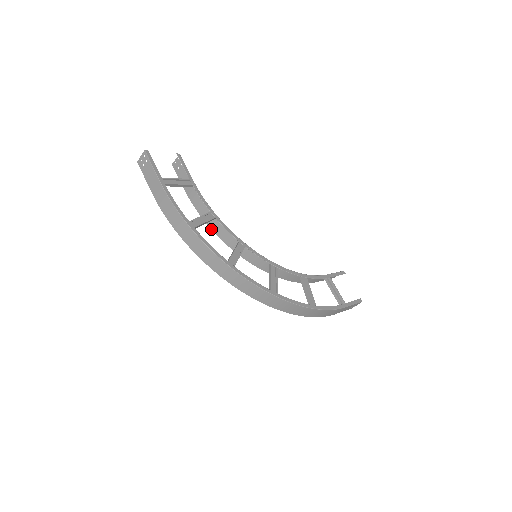
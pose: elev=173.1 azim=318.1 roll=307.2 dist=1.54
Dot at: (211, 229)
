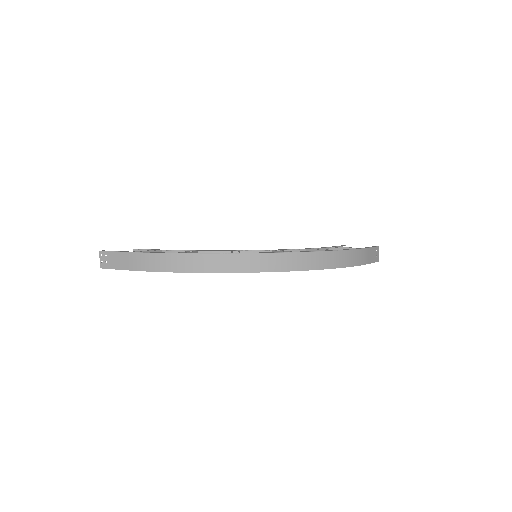
Dot at: occluded
